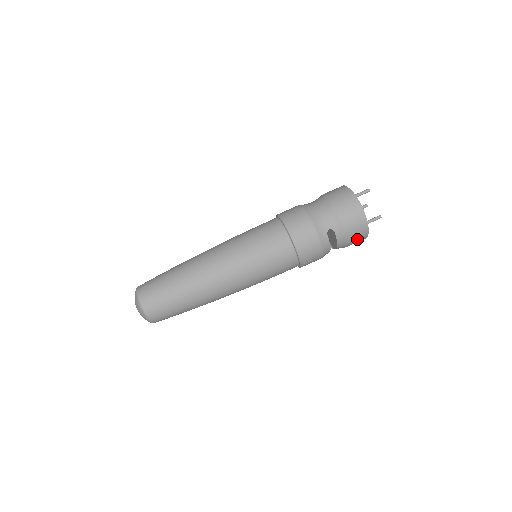
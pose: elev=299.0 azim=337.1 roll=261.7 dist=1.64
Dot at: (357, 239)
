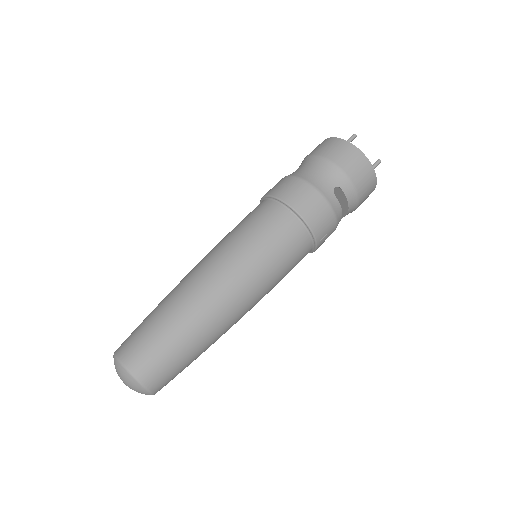
Dot at: (367, 192)
